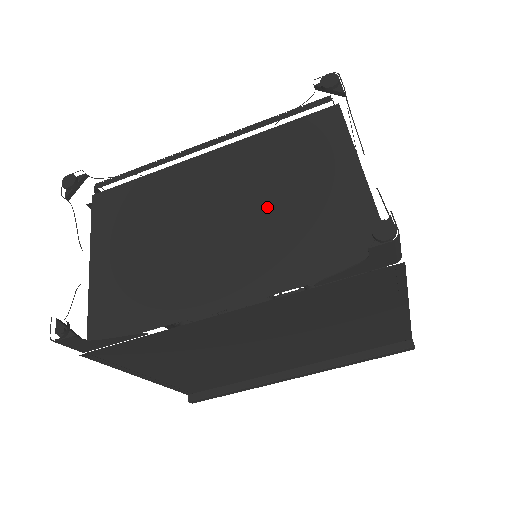
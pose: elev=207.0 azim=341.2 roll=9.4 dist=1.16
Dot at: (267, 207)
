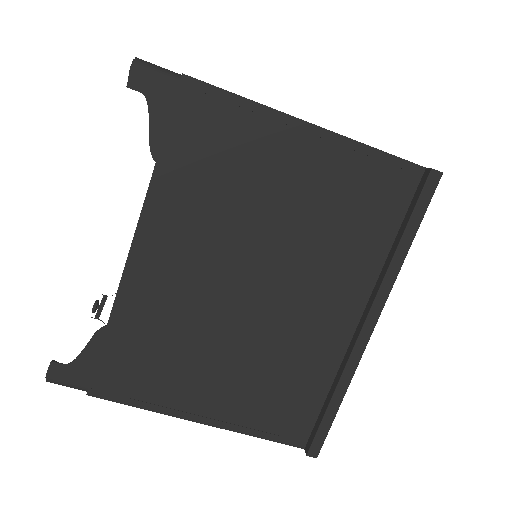
Dot at: occluded
